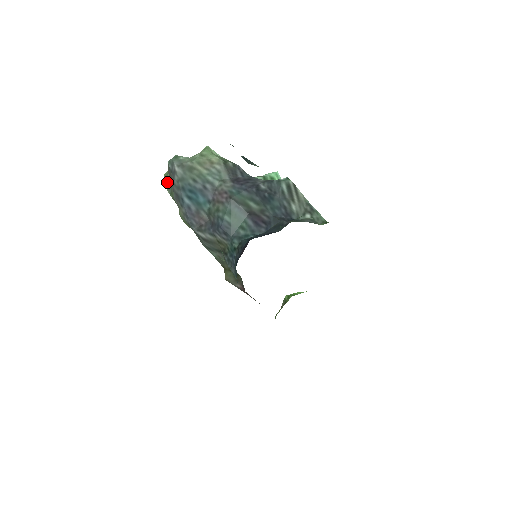
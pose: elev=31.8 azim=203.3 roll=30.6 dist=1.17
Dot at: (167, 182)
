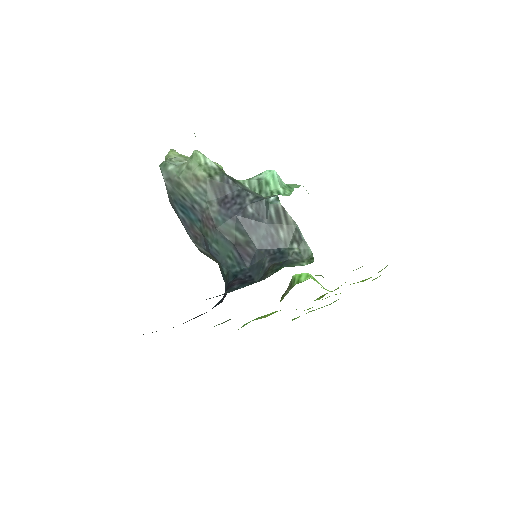
Dot at: occluded
